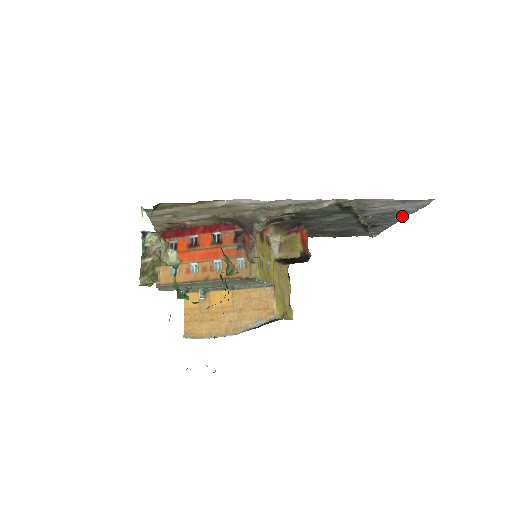
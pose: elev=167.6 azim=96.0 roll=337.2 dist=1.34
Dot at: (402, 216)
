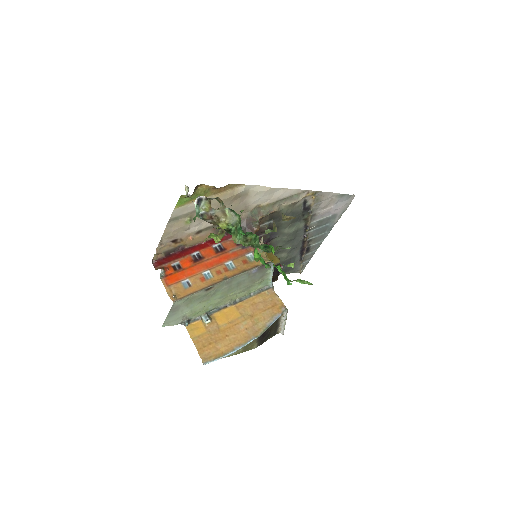
Dot at: (330, 227)
